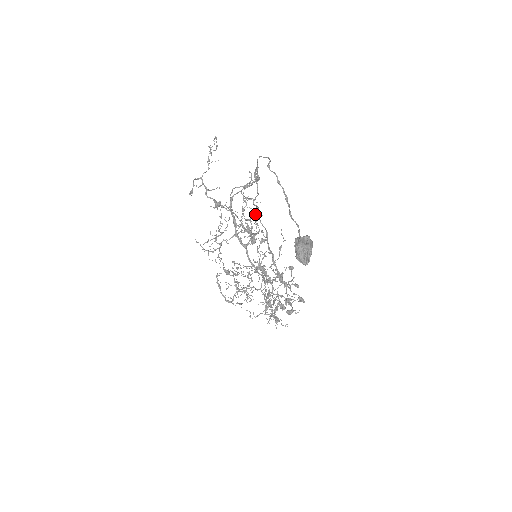
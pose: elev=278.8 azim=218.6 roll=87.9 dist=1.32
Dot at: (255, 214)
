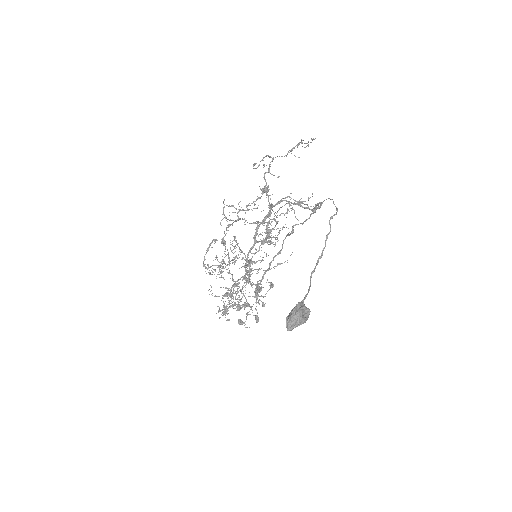
Dot at: occluded
